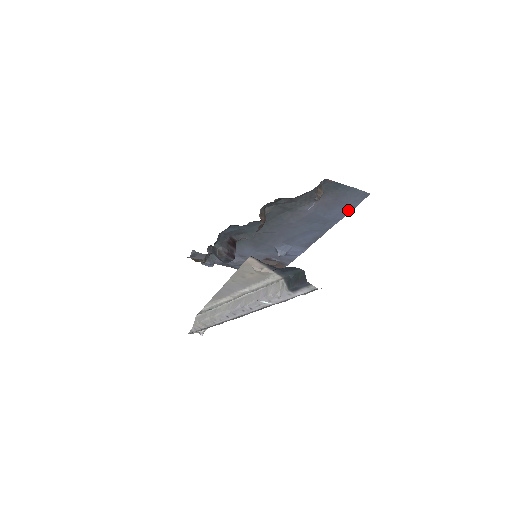
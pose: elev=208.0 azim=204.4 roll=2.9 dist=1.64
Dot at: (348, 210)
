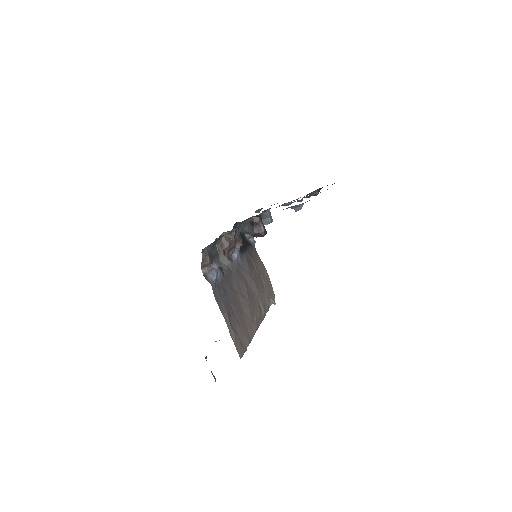
Dot at: occluded
